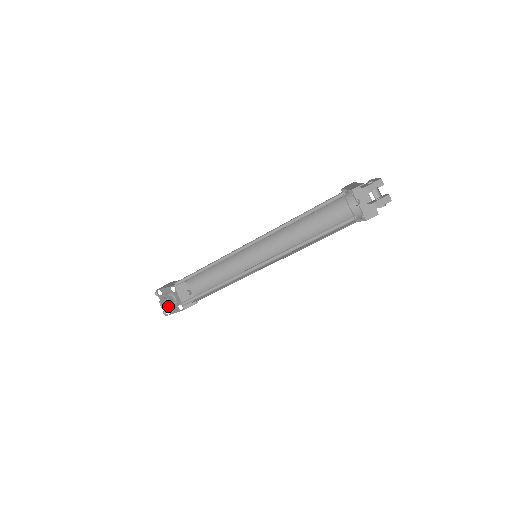
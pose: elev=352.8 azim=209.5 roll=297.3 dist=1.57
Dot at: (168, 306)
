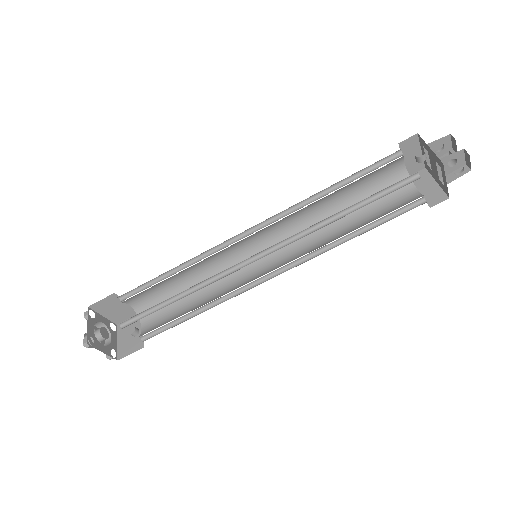
Dot at: (95, 336)
